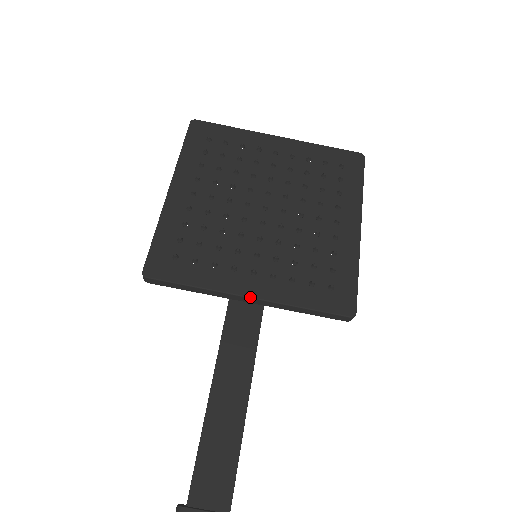
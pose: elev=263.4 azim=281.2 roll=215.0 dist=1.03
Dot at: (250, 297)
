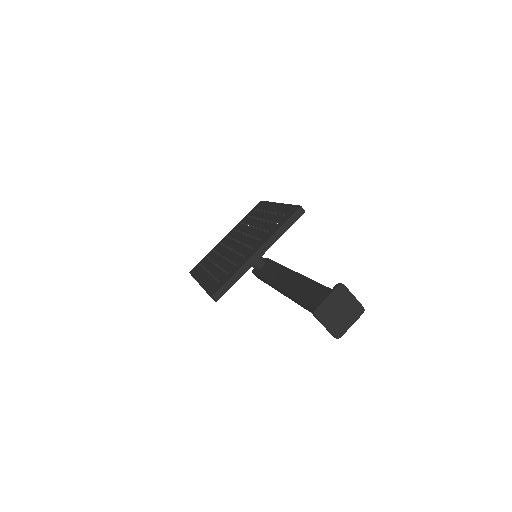
Dot at: (257, 250)
